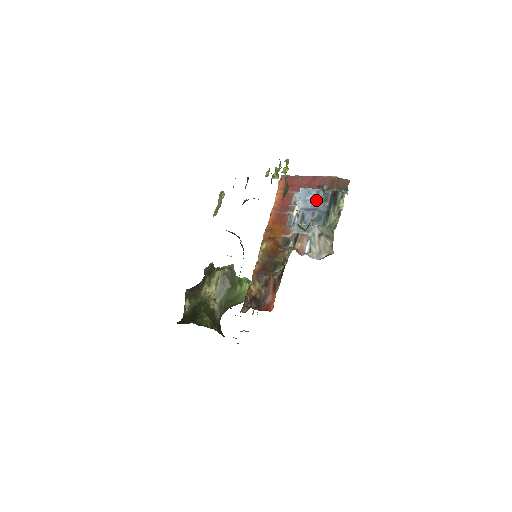
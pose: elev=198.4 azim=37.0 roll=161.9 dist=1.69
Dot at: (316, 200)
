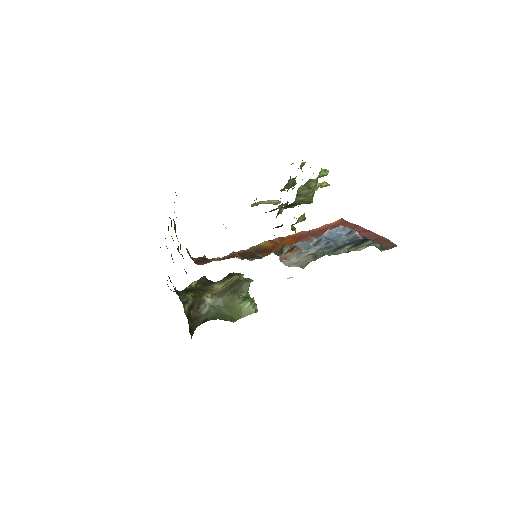
Dot at: (341, 235)
